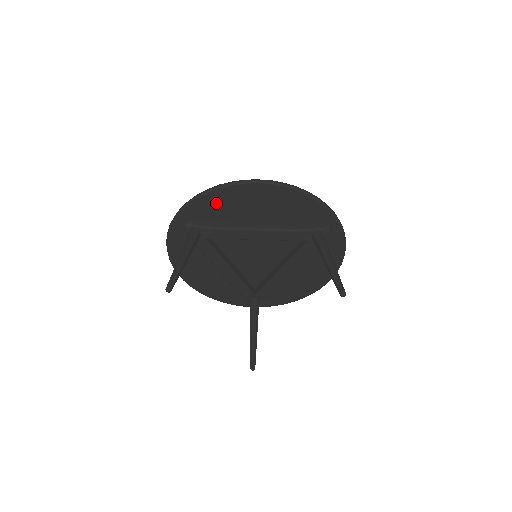
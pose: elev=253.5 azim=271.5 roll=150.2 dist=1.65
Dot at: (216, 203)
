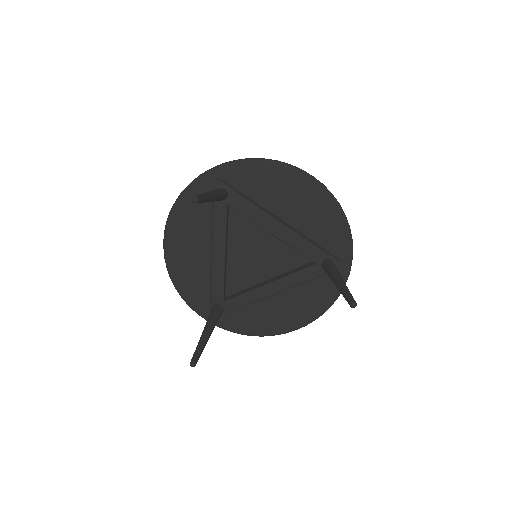
Dot at: (262, 176)
